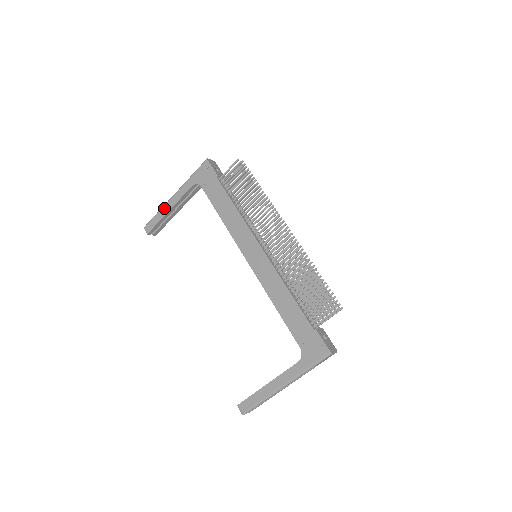
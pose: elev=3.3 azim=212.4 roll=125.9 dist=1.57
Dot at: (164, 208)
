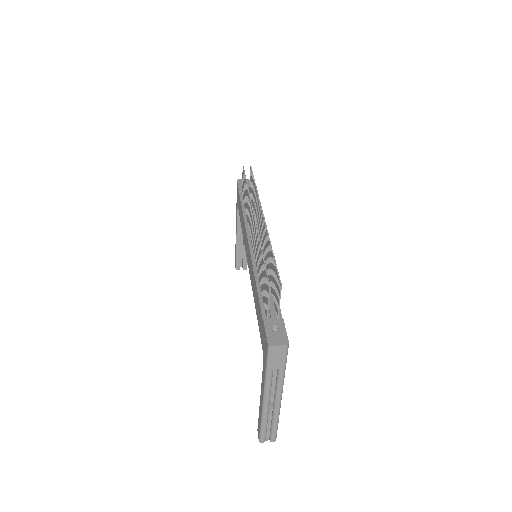
Dot at: occluded
